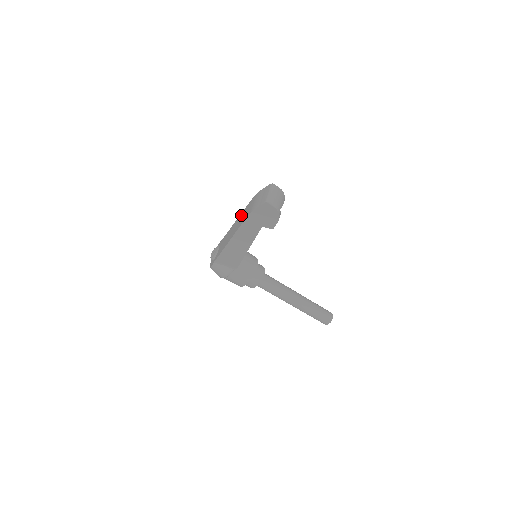
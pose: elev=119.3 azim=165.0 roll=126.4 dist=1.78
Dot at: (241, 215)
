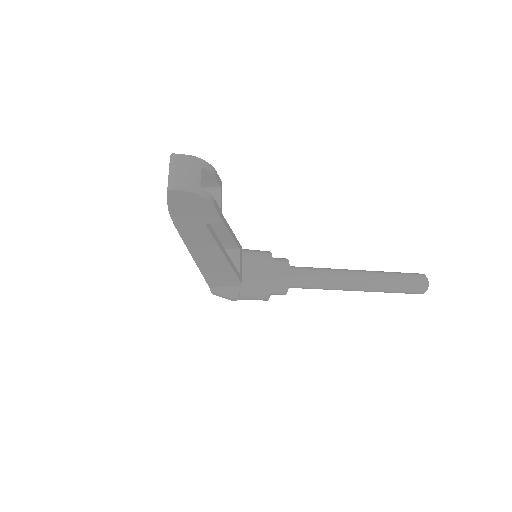
Dot at: occluded
